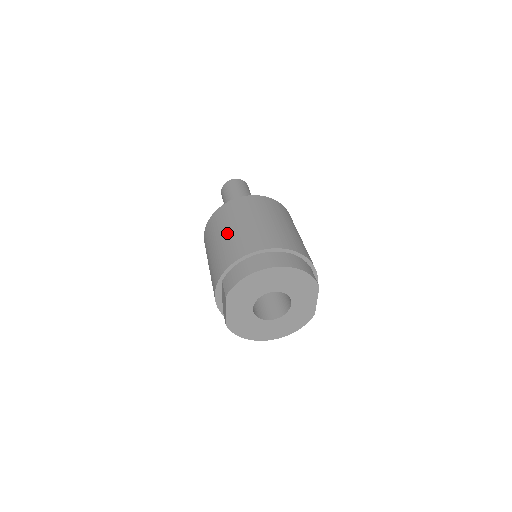
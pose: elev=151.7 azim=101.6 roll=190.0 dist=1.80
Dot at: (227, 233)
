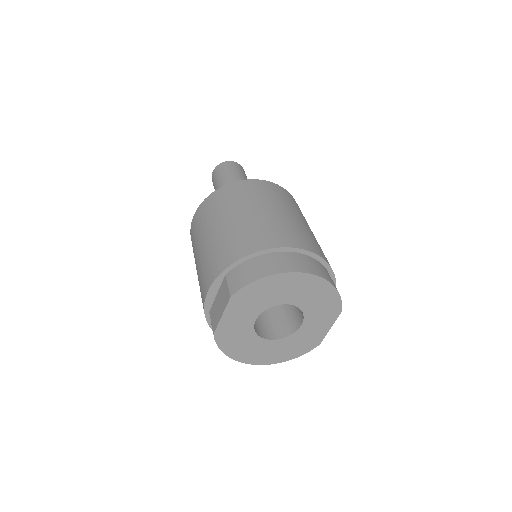
Dot at: (239, 216)
